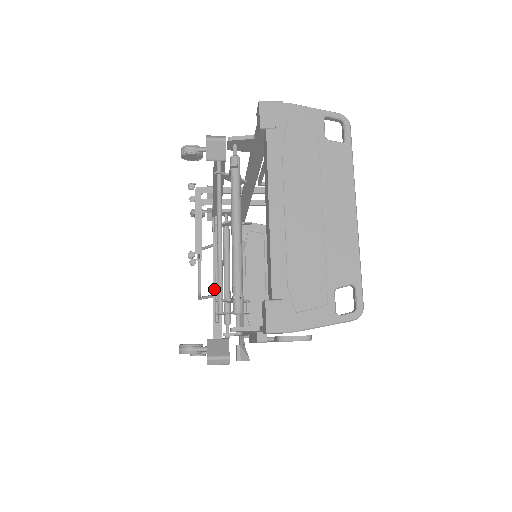
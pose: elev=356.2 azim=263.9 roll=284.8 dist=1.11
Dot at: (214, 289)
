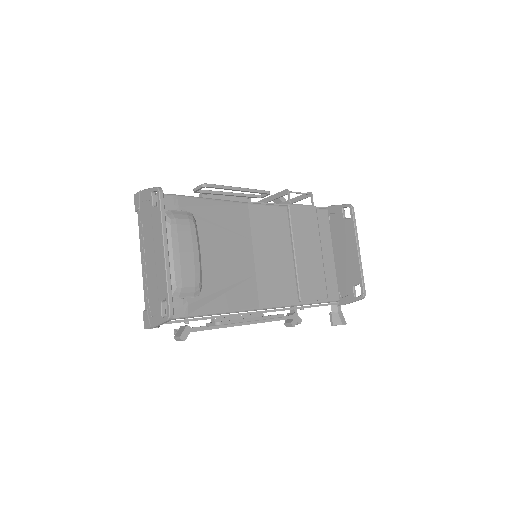
Dot at: occluded
